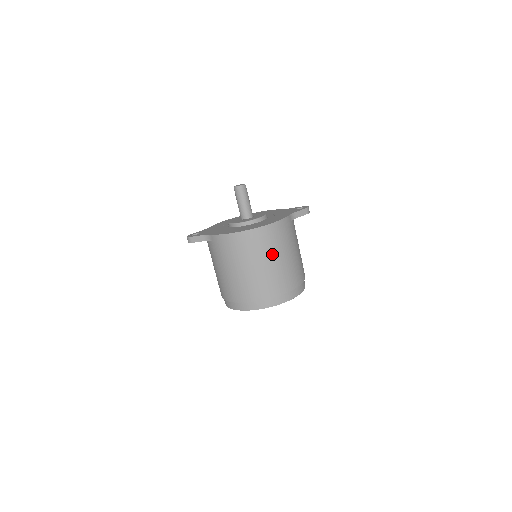
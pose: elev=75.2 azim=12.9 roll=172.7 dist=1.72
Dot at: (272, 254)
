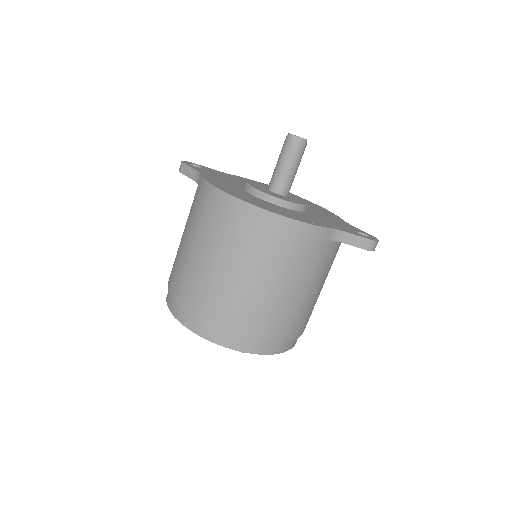
Dot at: (254, 264)
